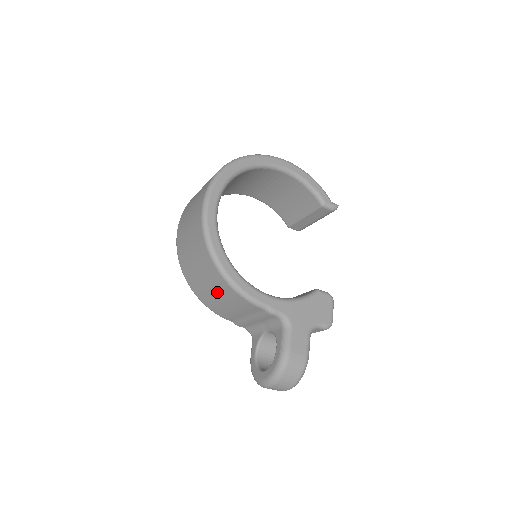
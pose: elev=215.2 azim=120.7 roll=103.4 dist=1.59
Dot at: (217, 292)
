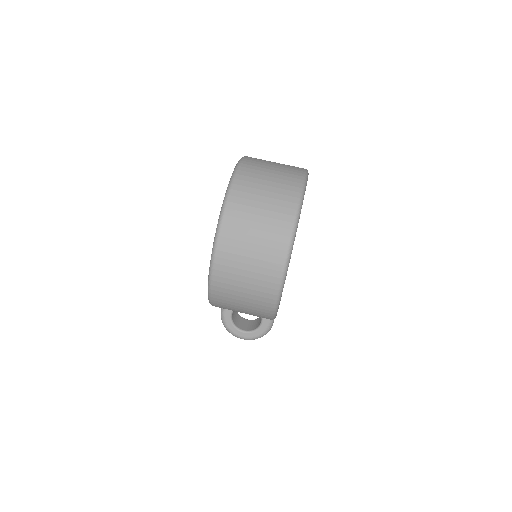
Dot at: occluded
